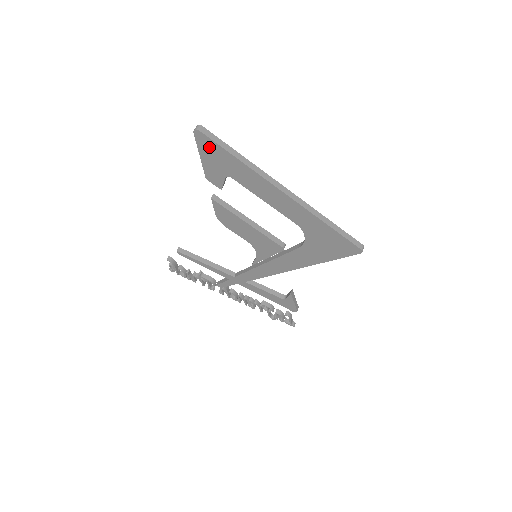
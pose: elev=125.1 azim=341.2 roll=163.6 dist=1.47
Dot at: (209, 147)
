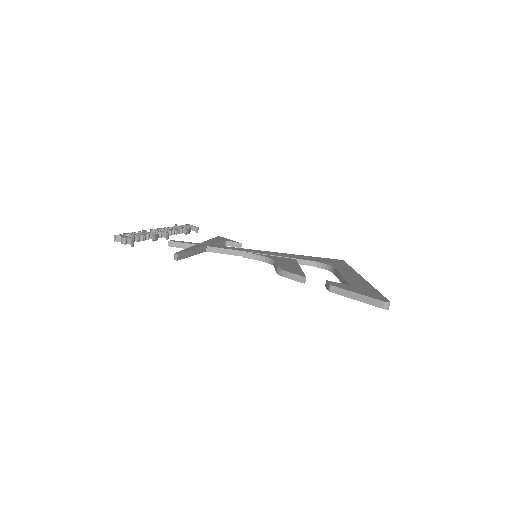
Dot at: occluded
